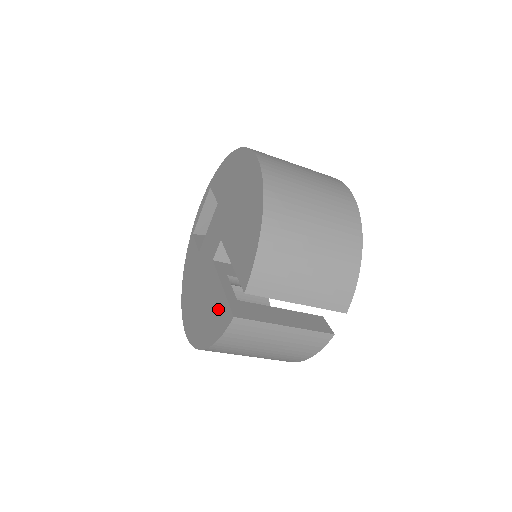
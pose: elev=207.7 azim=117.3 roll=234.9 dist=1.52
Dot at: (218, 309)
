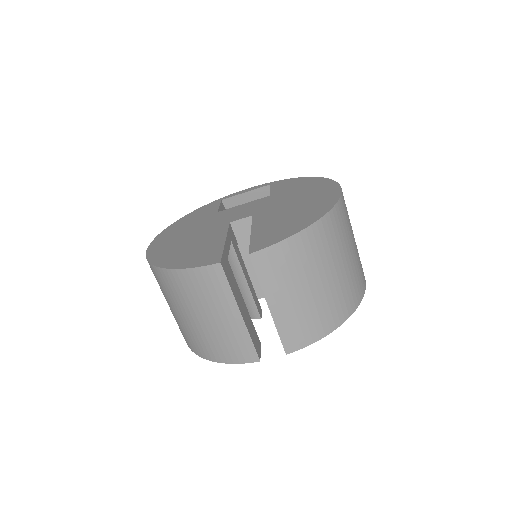
Dot at: (206, 251)
